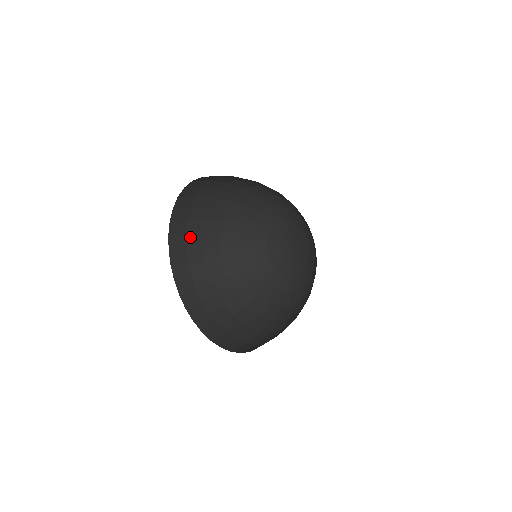
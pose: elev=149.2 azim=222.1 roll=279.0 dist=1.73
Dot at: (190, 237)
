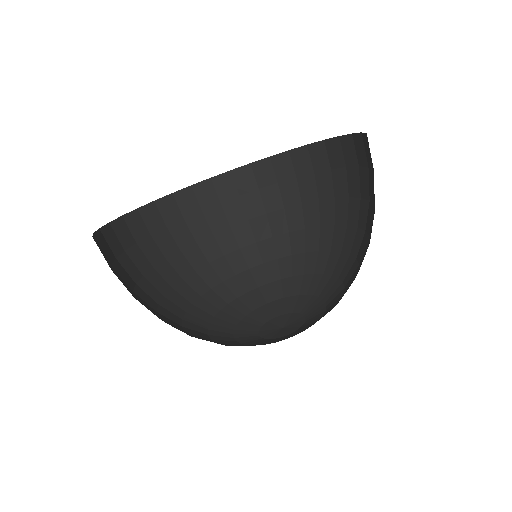
Dot at: (149, 244)
